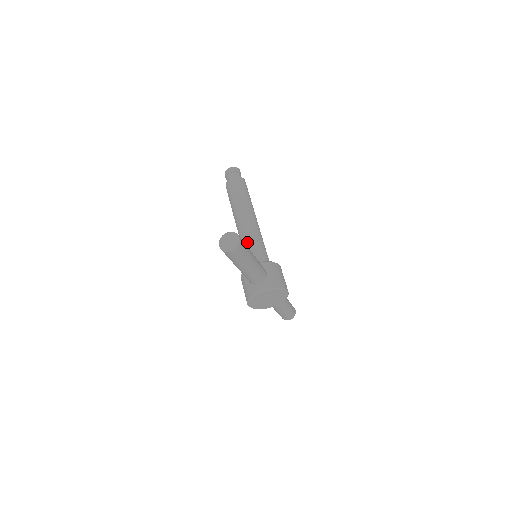
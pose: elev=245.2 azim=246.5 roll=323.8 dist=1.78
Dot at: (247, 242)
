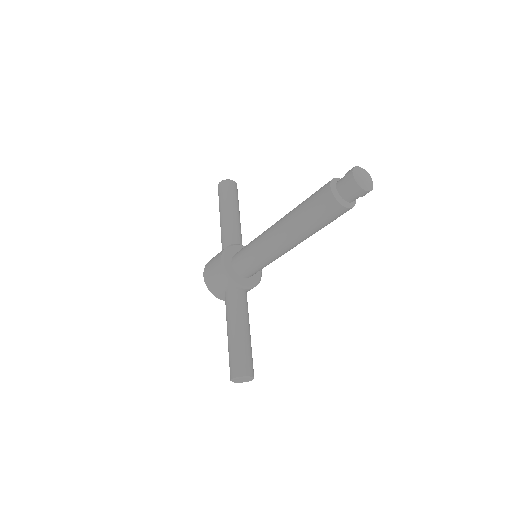
Dot at: (264, 262)
